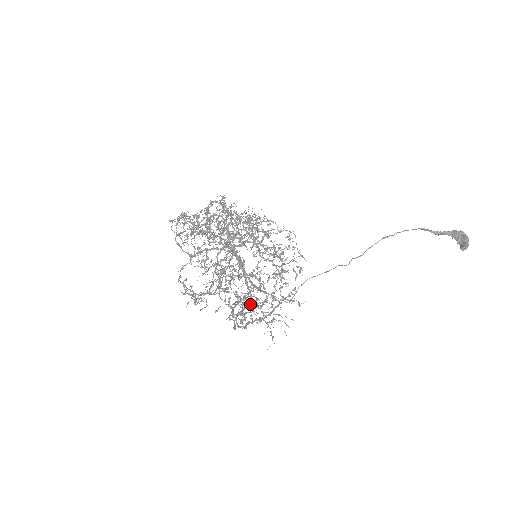
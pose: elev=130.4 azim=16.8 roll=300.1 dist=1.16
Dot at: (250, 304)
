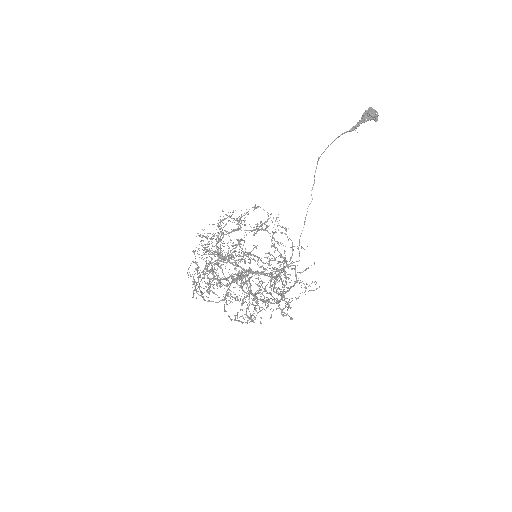
Dot at: occluded
